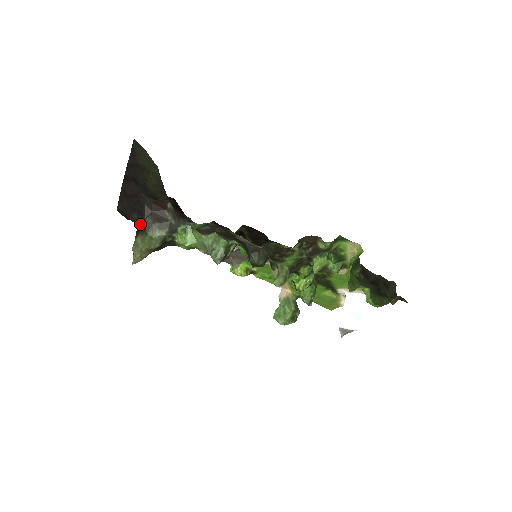
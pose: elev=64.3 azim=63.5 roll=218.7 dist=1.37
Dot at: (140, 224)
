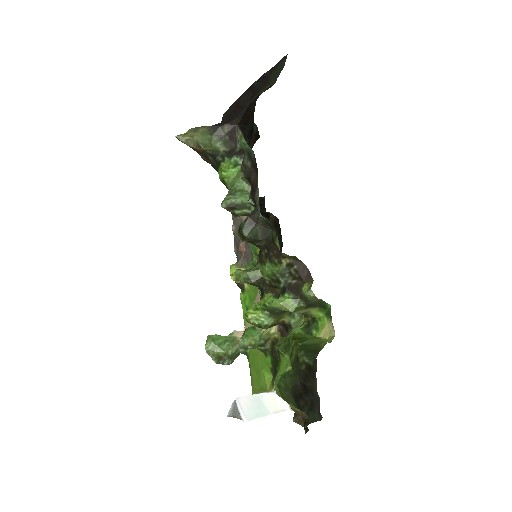
Dot at: (218, 125)
